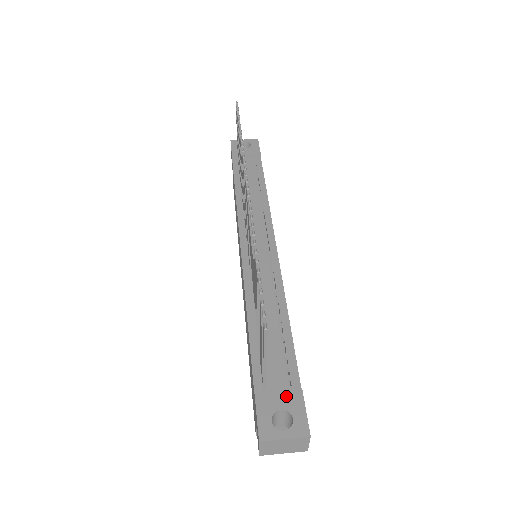
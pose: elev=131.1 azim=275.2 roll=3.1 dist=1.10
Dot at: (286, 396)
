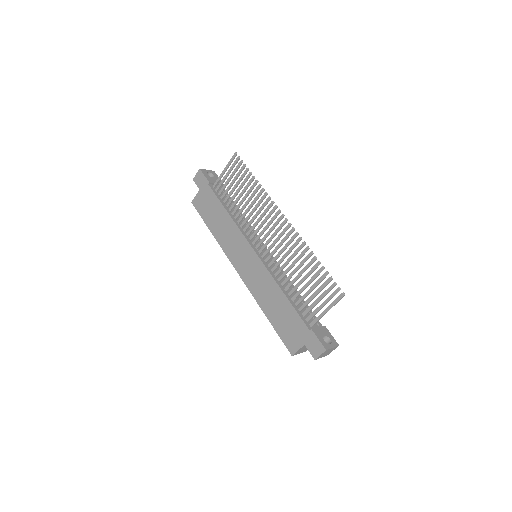
Dot at: (322, 330)
